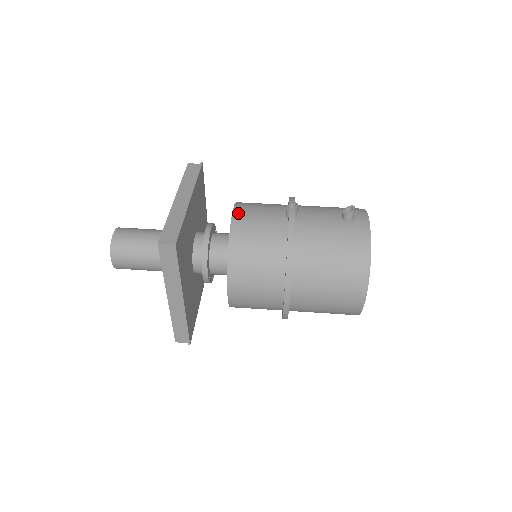
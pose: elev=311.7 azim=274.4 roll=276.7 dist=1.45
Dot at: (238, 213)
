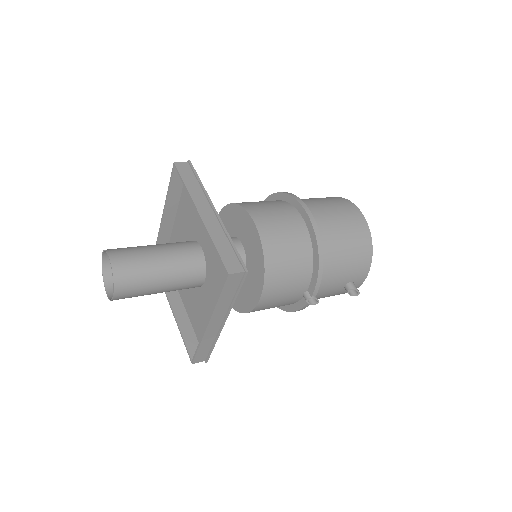
Dot at: occluded
